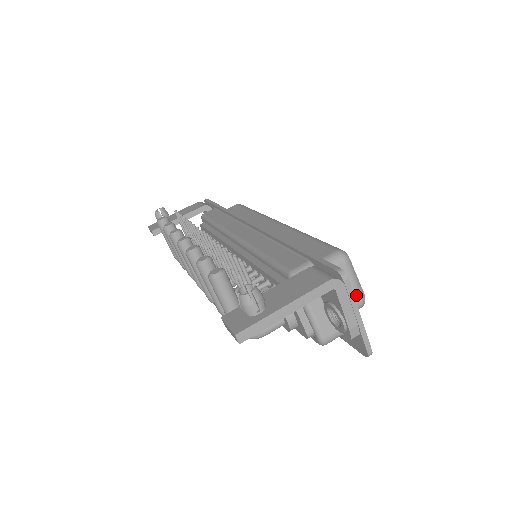
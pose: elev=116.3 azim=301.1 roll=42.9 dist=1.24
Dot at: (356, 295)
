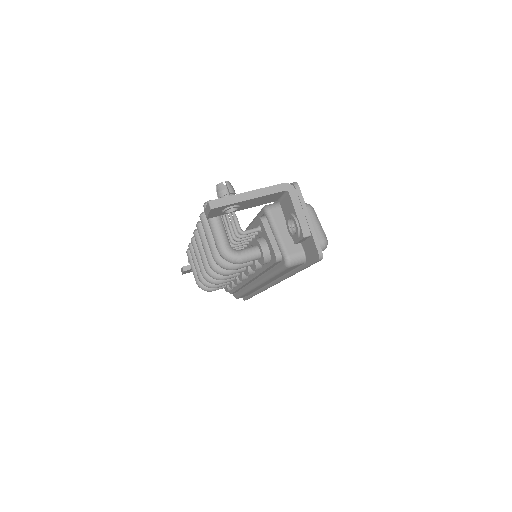
Dot at: (318, 233)
